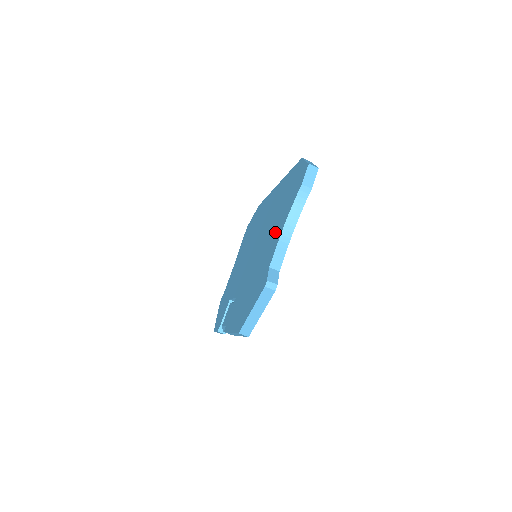
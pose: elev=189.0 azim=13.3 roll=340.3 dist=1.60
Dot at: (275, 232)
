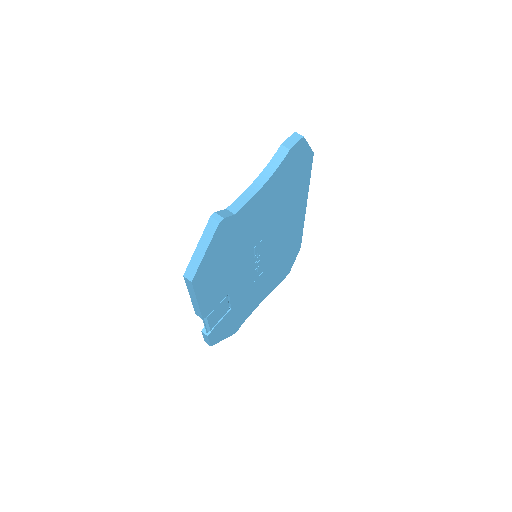
Dot at: occluded
